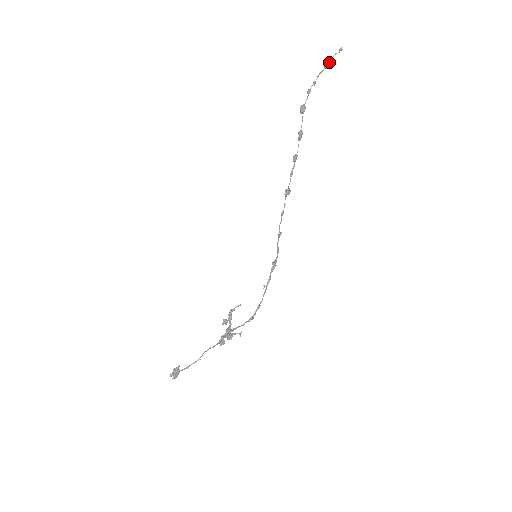
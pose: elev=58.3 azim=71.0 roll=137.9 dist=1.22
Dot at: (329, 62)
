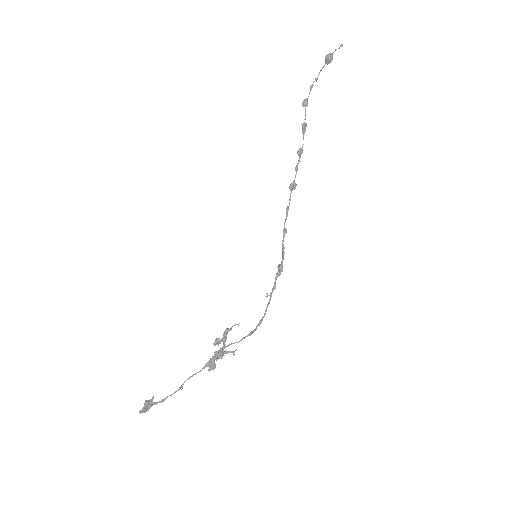
Dot at: (329, 56)
